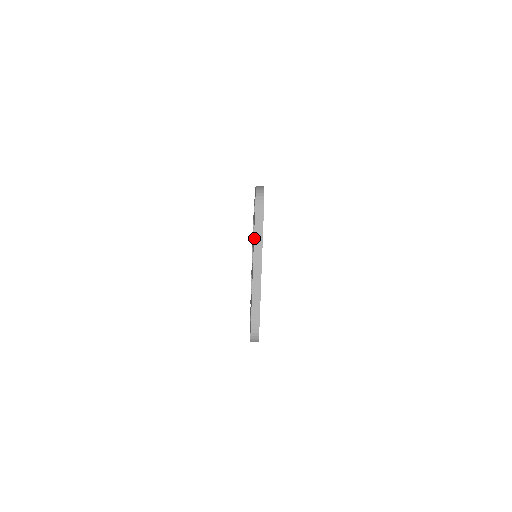
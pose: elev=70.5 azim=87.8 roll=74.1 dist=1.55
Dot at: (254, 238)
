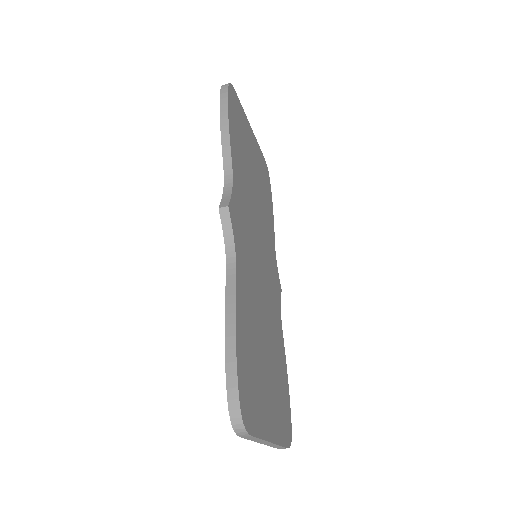
Dot at: occluded
